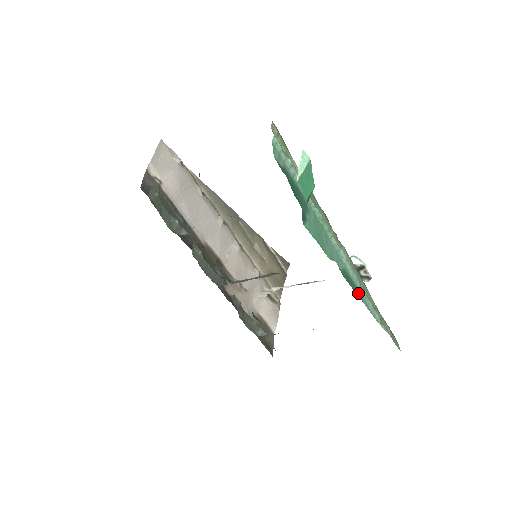
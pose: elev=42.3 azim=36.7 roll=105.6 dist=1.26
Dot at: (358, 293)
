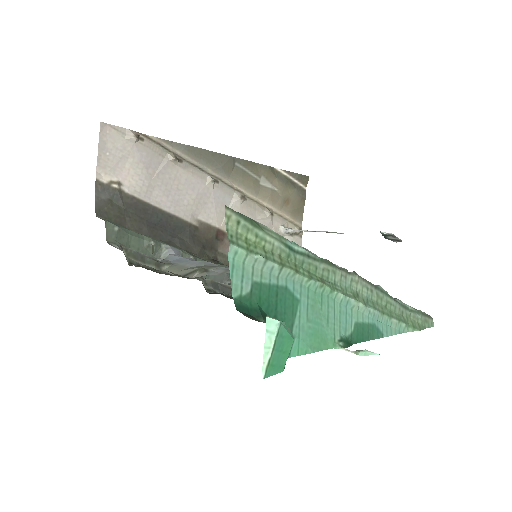
Dot at: (376, 332)
